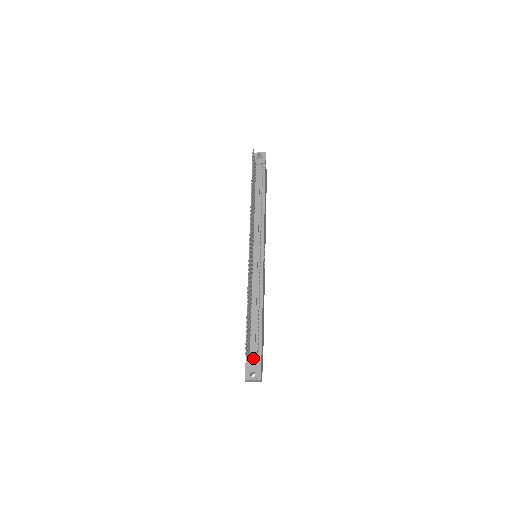
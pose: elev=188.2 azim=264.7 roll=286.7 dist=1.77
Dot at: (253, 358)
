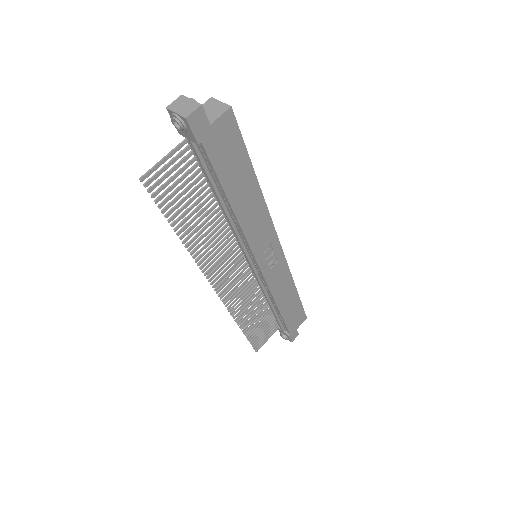
Dot at: (281, 329)
